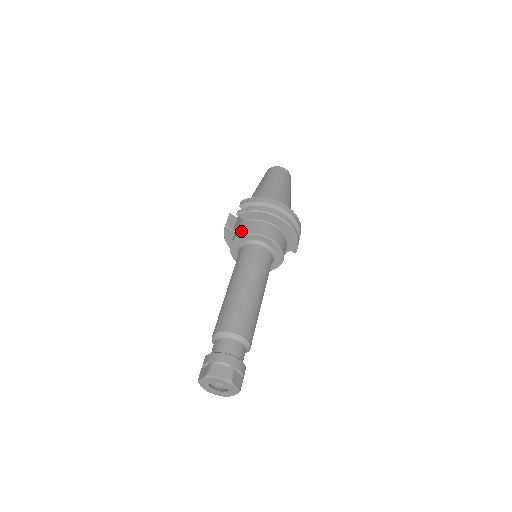
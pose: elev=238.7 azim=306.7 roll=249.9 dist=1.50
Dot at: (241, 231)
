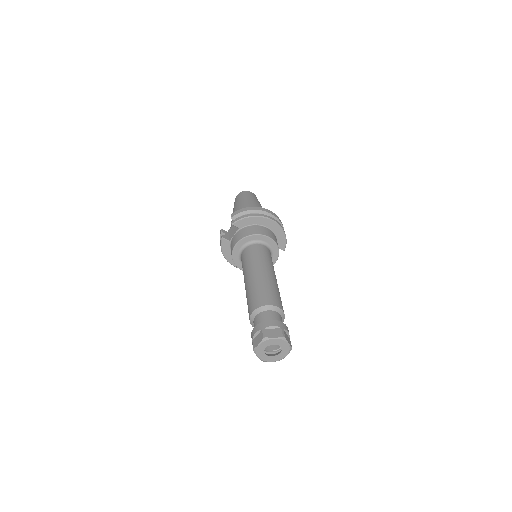
Dot at: (240, 236)
